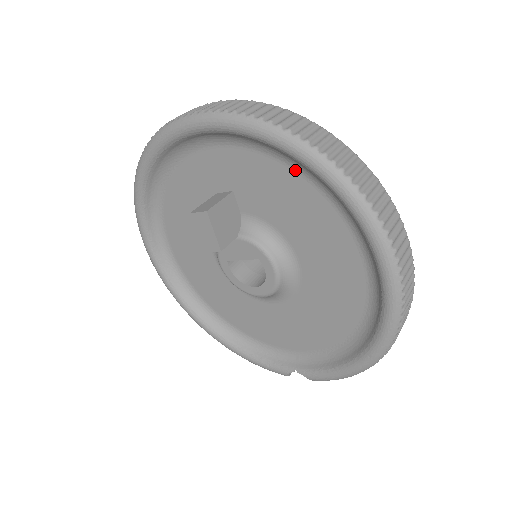
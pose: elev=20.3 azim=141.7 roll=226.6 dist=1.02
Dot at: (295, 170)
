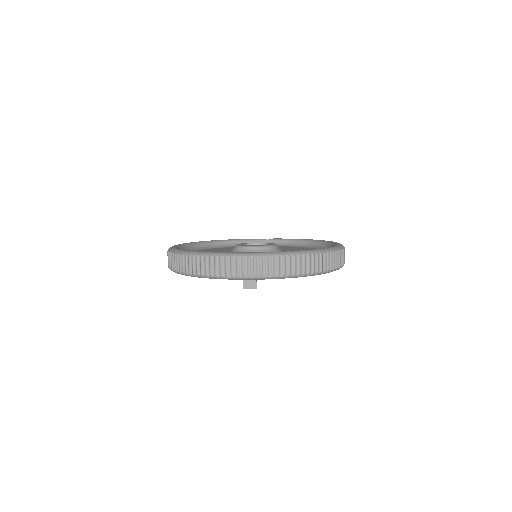
Dot at: occluded
